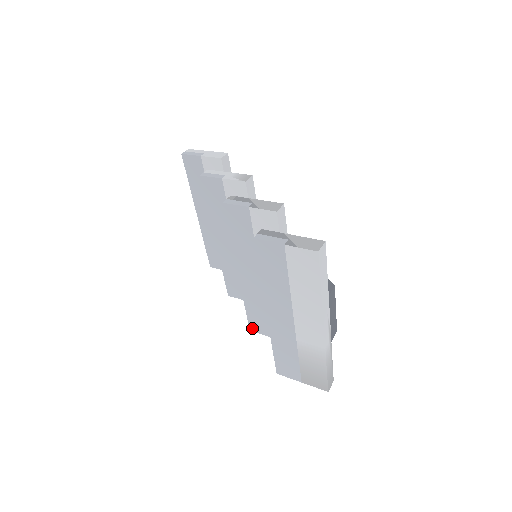
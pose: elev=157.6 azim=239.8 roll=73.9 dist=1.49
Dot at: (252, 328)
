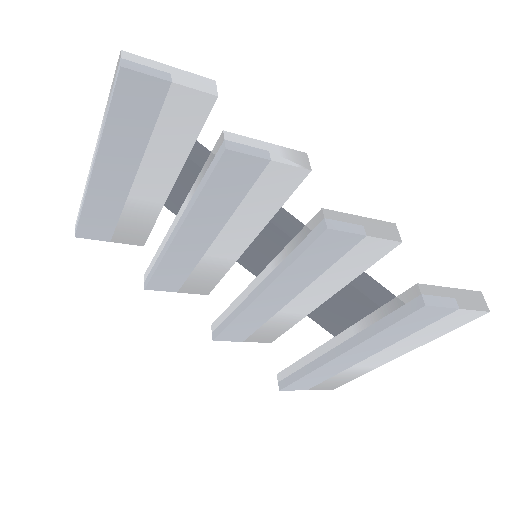
Dot at: (219, 338)
